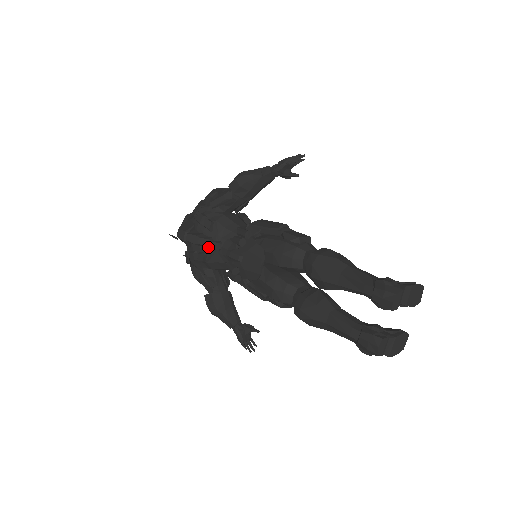
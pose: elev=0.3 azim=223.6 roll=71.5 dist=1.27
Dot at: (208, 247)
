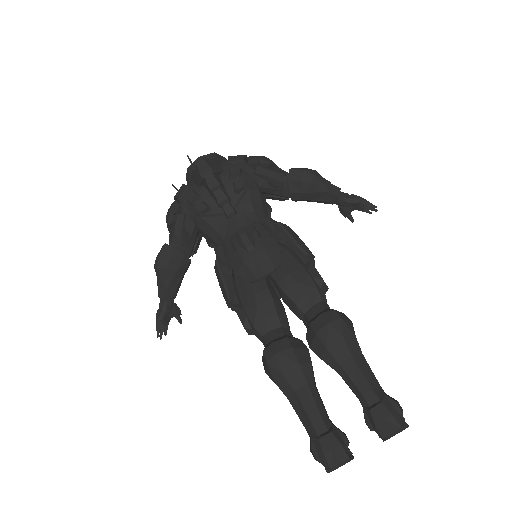
Dot at: (220, 205)
